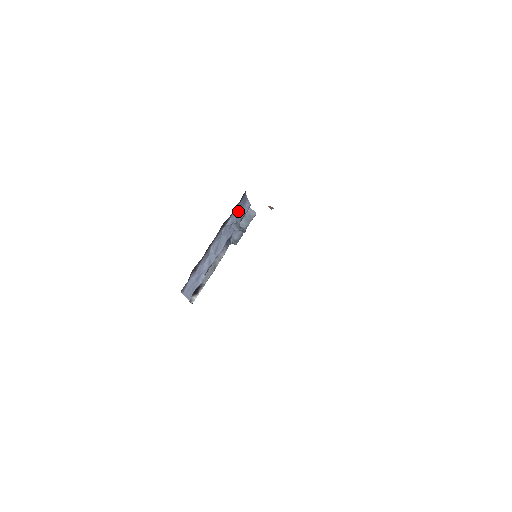
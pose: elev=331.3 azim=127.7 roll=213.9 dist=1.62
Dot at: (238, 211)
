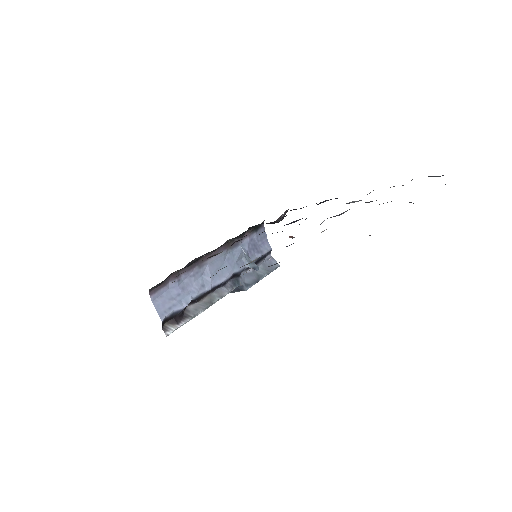
Dot at: (252, 245)
